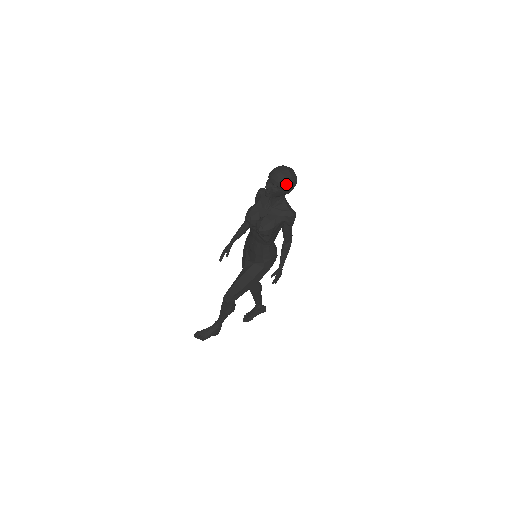
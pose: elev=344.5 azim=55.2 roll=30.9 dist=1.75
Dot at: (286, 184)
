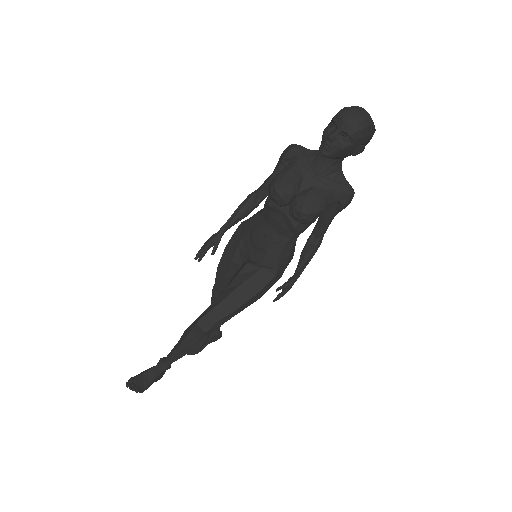
Dot at: (364, 137)
